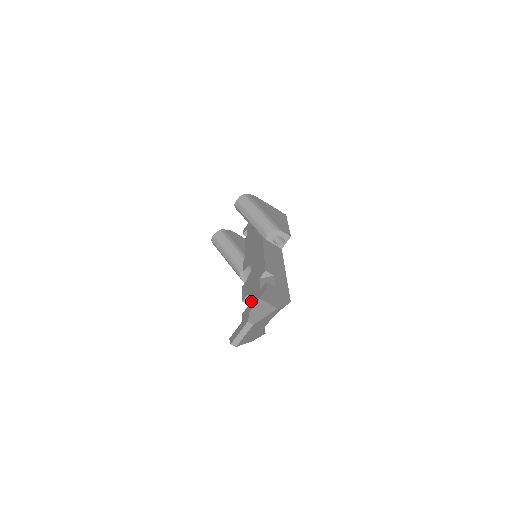
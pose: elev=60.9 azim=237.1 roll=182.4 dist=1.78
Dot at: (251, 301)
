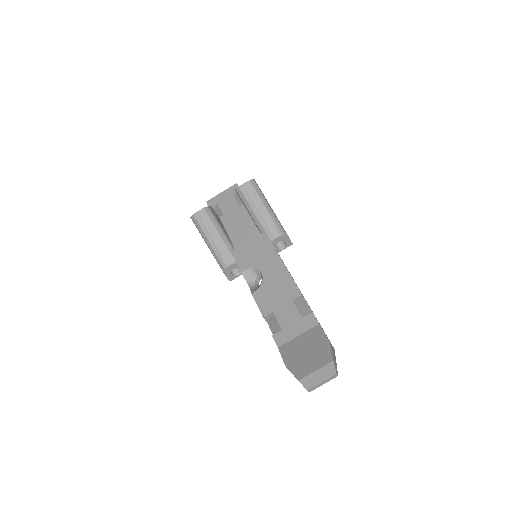
Dot at: (288, 326)
